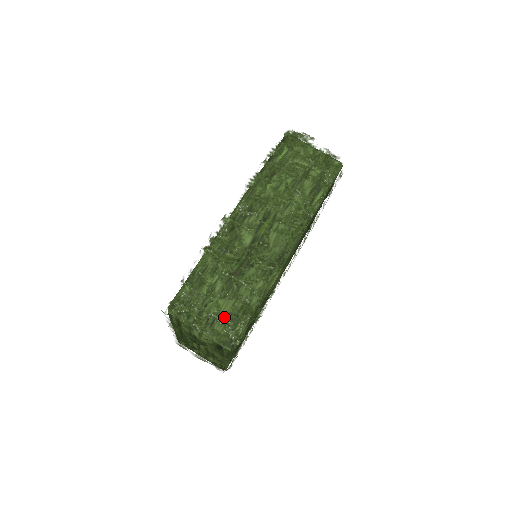
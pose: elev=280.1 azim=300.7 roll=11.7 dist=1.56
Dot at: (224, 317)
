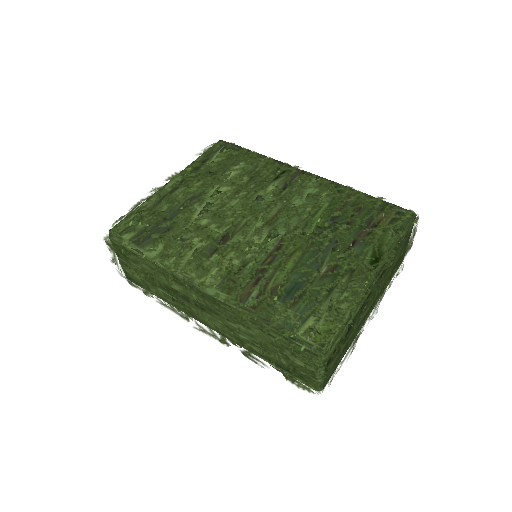
Dot at: (131, 278)
